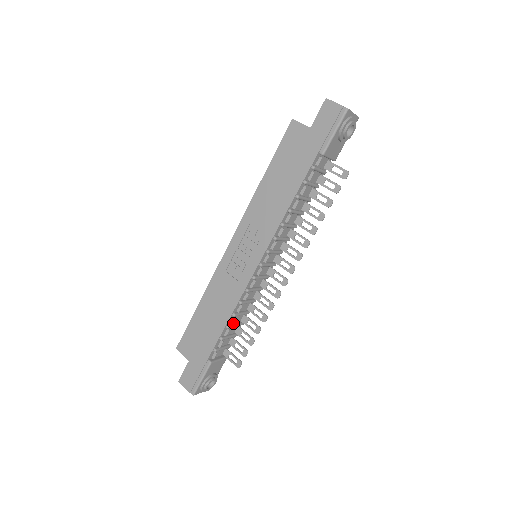
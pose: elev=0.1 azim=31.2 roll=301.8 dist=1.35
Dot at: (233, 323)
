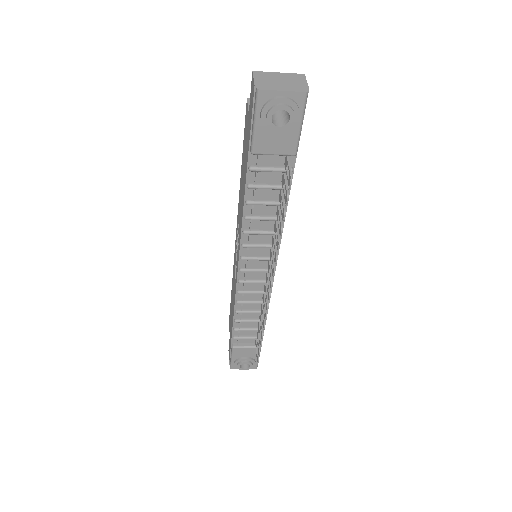
Dot at: (241, 319)
